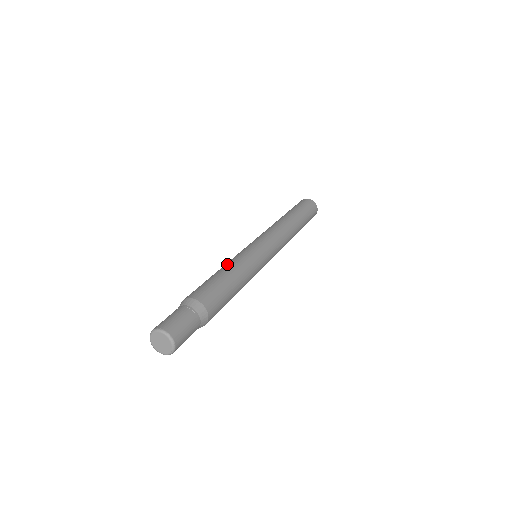
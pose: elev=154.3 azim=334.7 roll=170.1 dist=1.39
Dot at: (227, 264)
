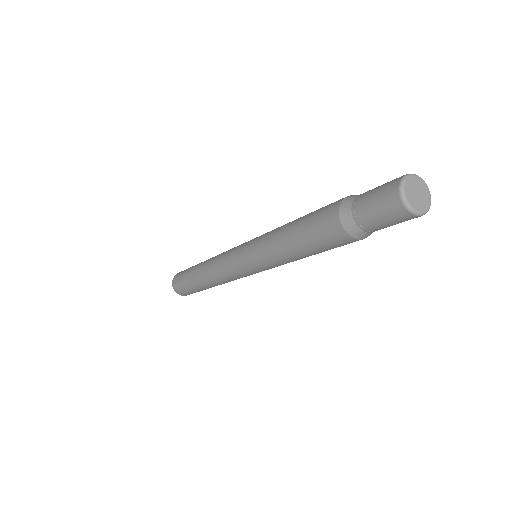
Dot at: occluded
